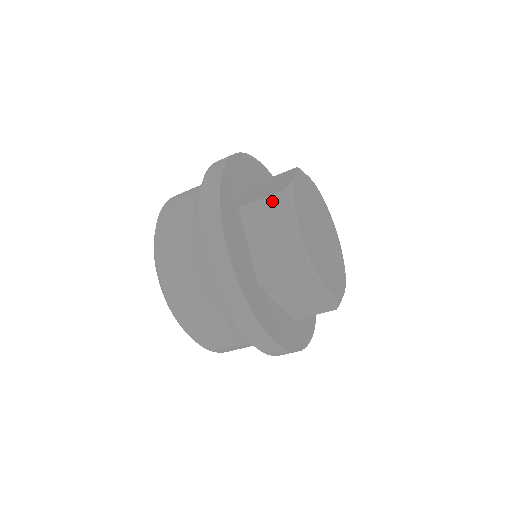
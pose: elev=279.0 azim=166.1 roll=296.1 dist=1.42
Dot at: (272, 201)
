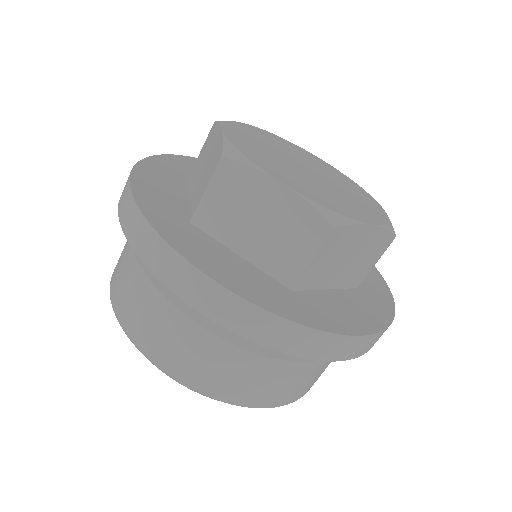
Dot at: (207, 139)
